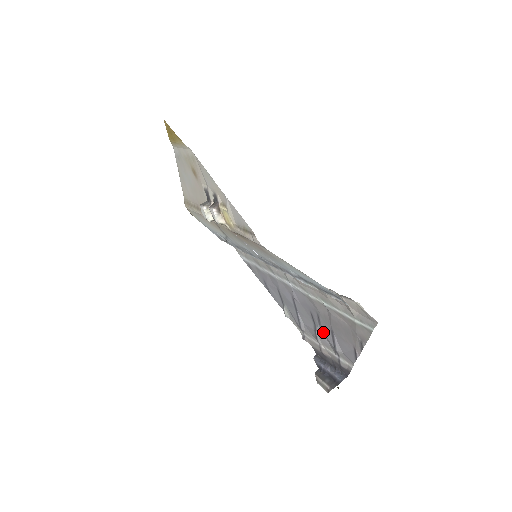
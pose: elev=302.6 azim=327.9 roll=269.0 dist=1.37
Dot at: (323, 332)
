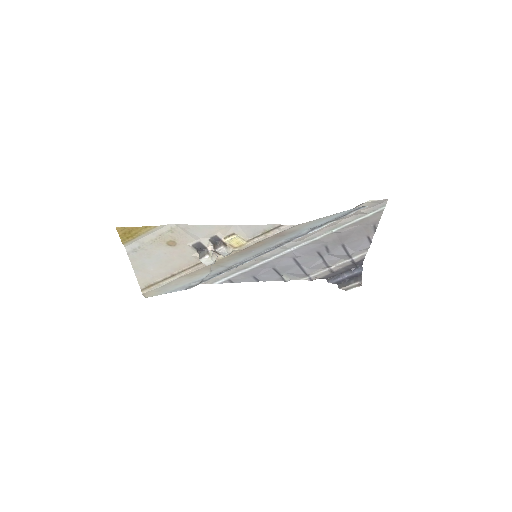
Dot at: (333, 254)
